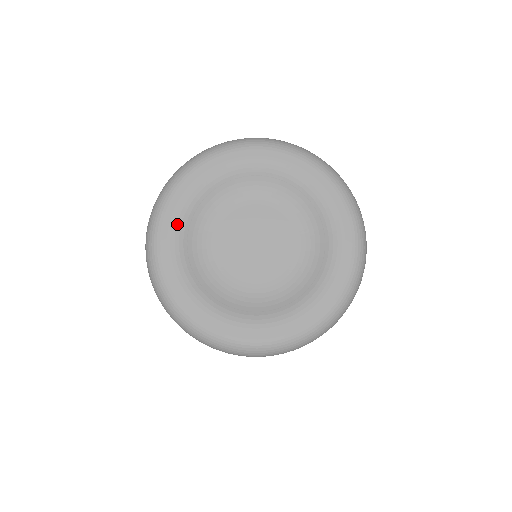
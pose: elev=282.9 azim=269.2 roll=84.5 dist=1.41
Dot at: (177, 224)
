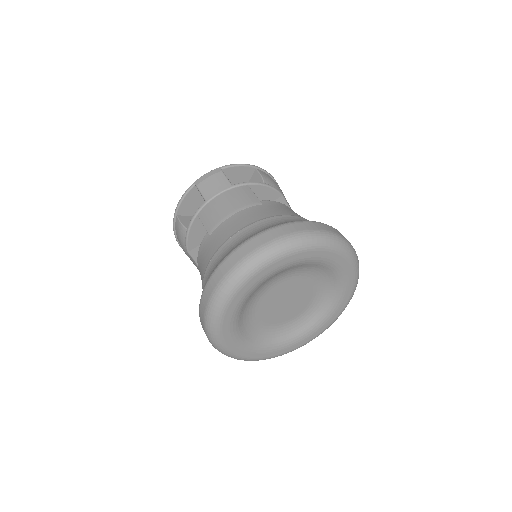
Dot at: (234, 333)
